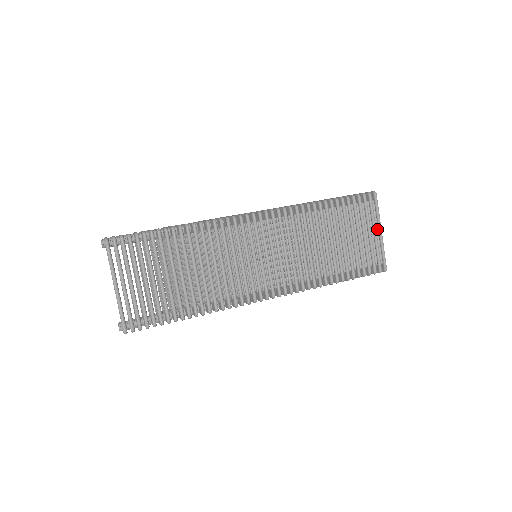
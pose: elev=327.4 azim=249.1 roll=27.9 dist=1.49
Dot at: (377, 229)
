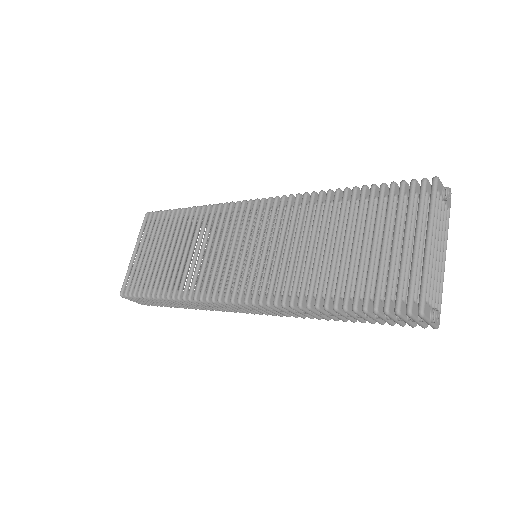
Dot at: (430, 240)
